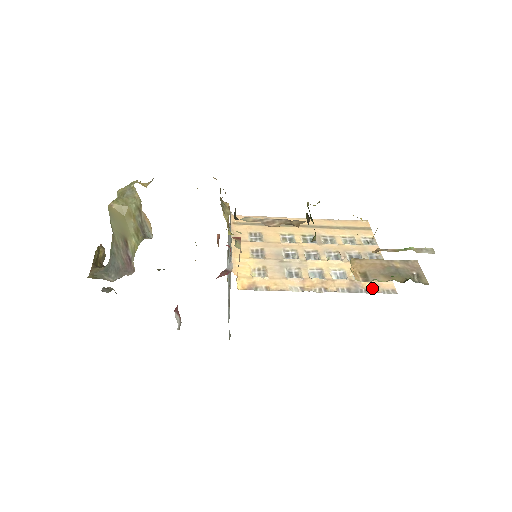
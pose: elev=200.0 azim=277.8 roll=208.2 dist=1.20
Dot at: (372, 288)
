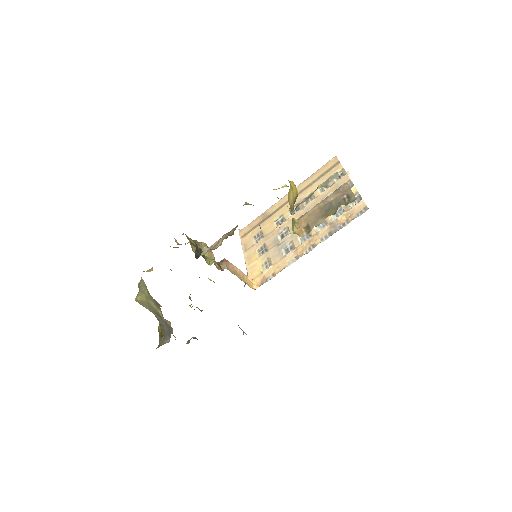
Dot at: (347, 219)
